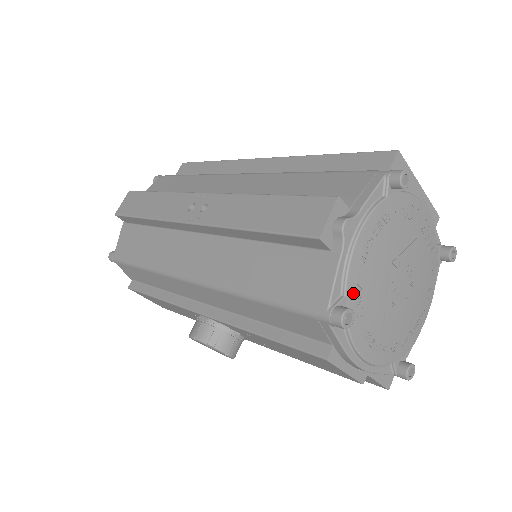
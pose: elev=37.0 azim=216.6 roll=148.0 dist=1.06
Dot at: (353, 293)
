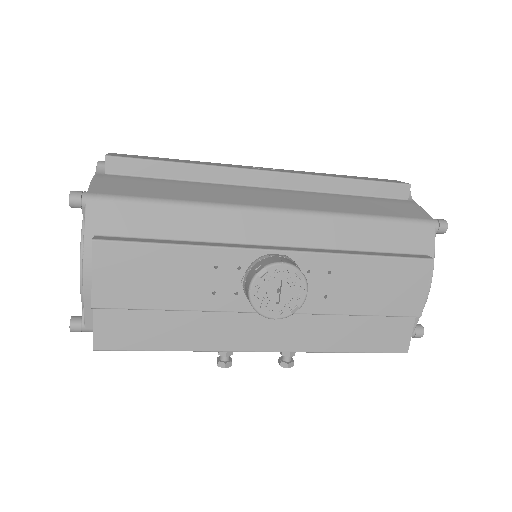
Dot at: occluded
